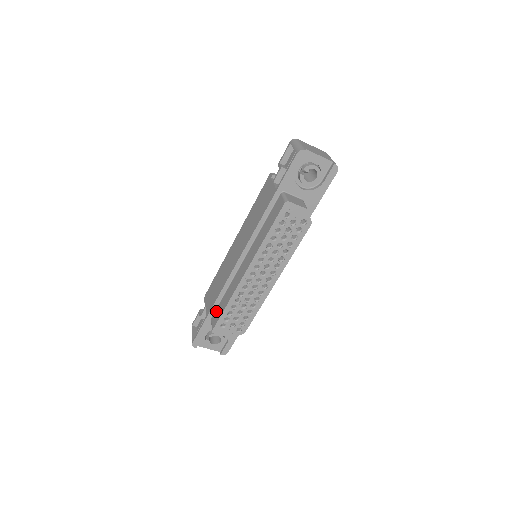
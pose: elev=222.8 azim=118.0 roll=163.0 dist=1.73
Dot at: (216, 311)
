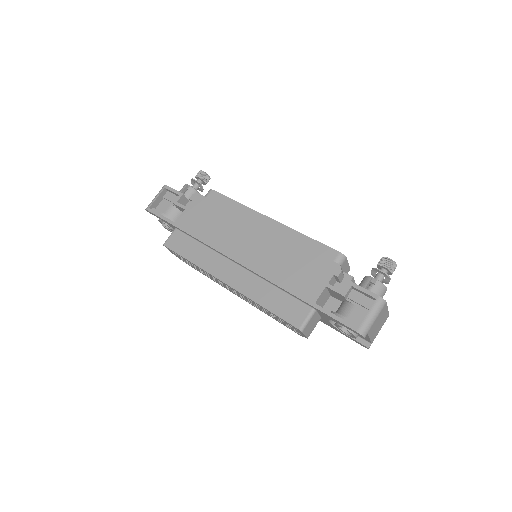
Dot at: (183, 237)
